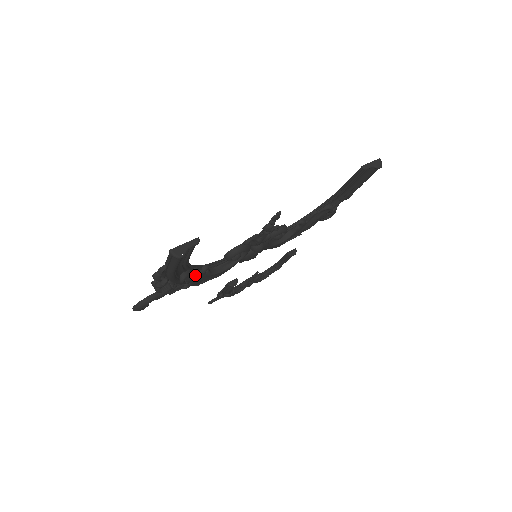
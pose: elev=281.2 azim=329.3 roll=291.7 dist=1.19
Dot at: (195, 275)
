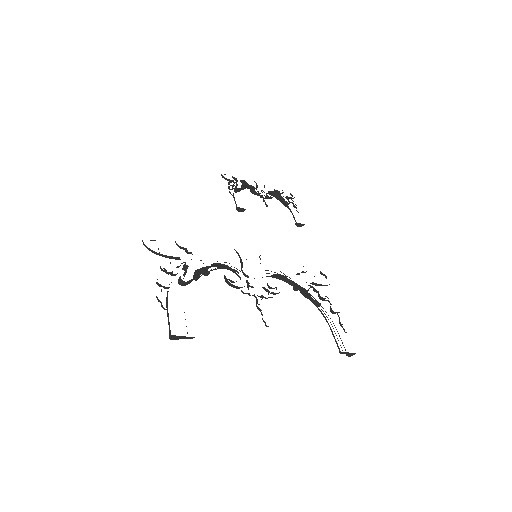
Dot at: occluded
